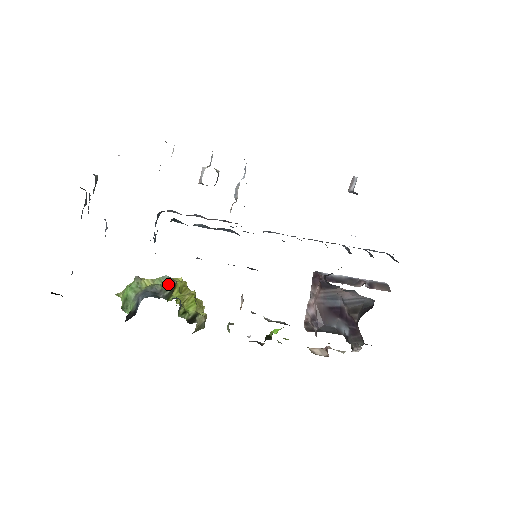
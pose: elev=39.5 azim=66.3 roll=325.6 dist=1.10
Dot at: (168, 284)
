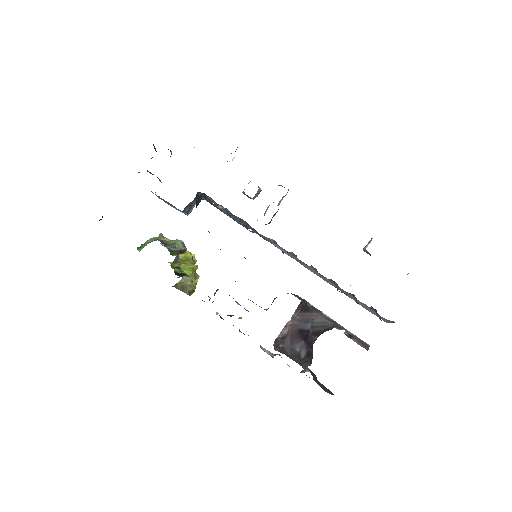
Dot at: (179, 245)
